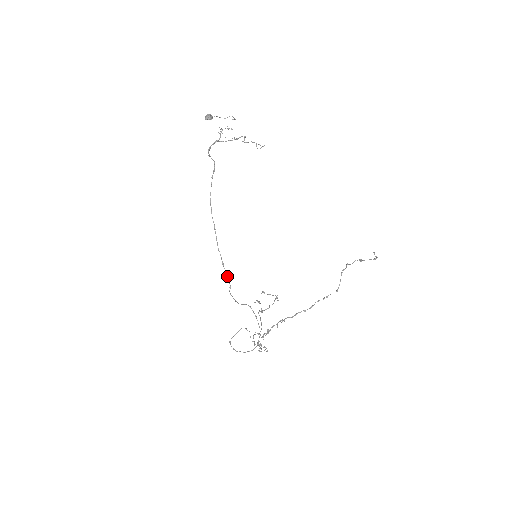
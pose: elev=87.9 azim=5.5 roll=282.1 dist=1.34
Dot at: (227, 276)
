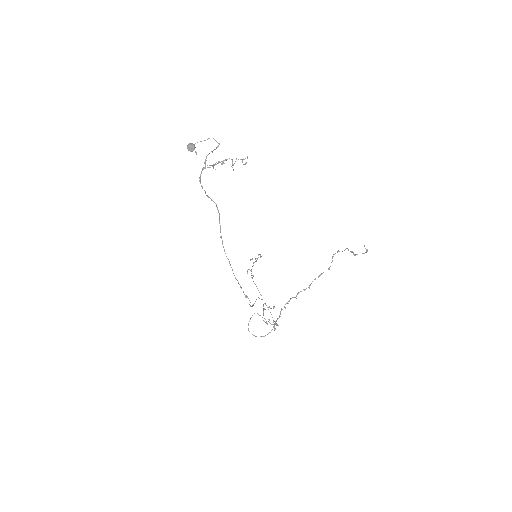
Dot at: (246, 295)
